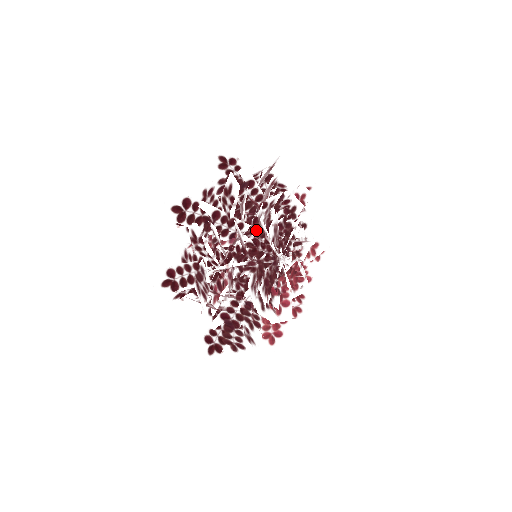
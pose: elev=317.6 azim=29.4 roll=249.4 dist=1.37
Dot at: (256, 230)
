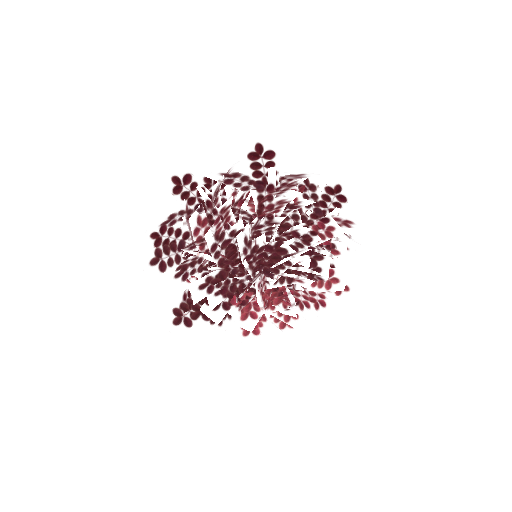
Dot at: (228, 241)
